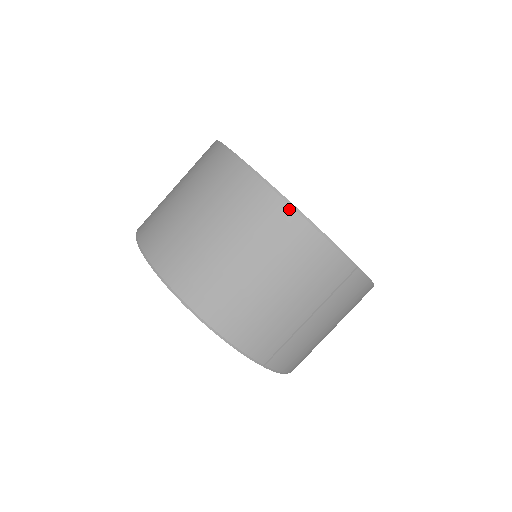
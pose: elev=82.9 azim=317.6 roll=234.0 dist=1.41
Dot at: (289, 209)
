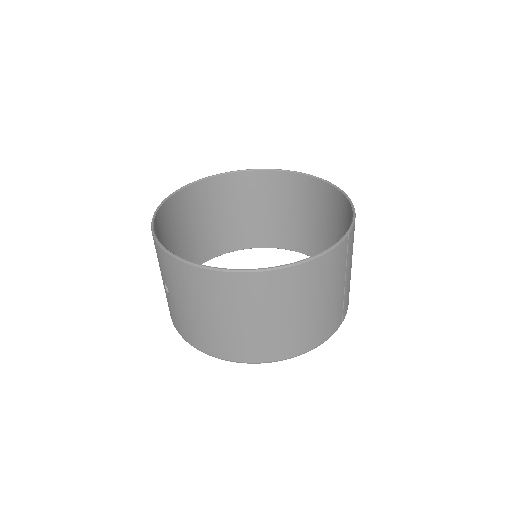
Dot at: (286, 270)
